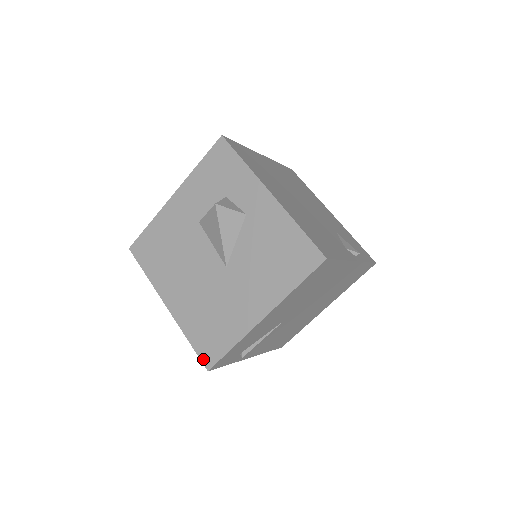
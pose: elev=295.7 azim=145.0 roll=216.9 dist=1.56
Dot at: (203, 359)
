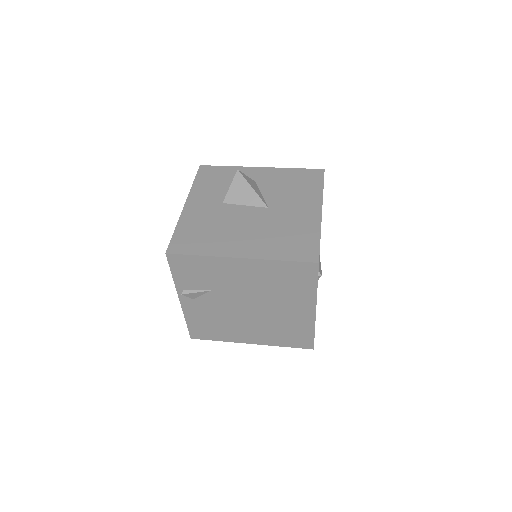
Dot at: (307, 260)
